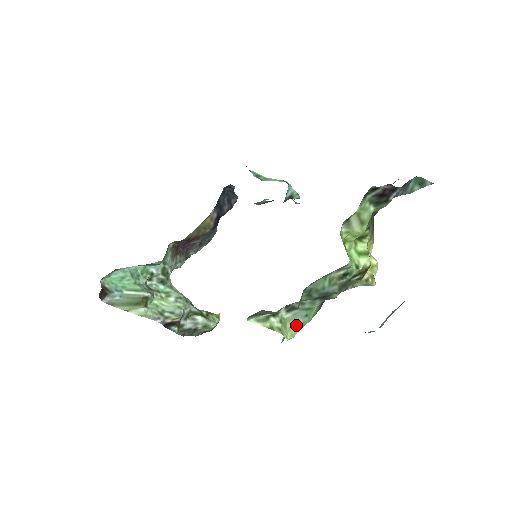
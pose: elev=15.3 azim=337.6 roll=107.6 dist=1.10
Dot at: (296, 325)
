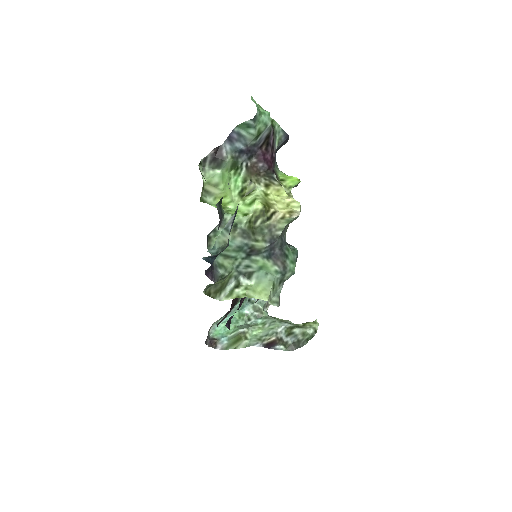
Dot at: (266, 285)
